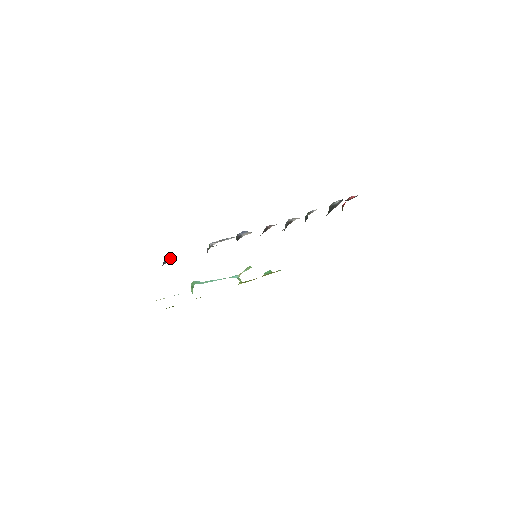
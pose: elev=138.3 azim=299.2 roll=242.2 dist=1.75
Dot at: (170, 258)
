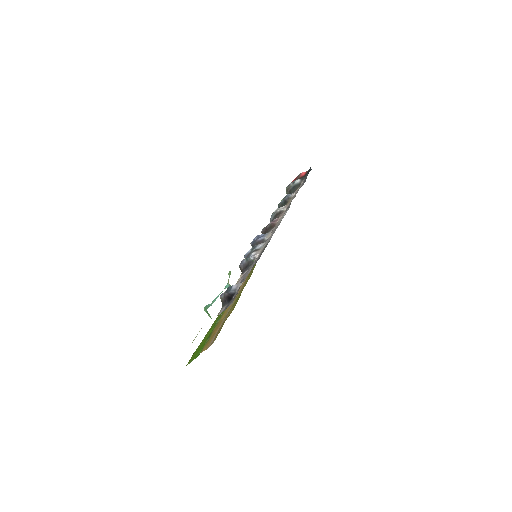
Dot at: (232, 287)
